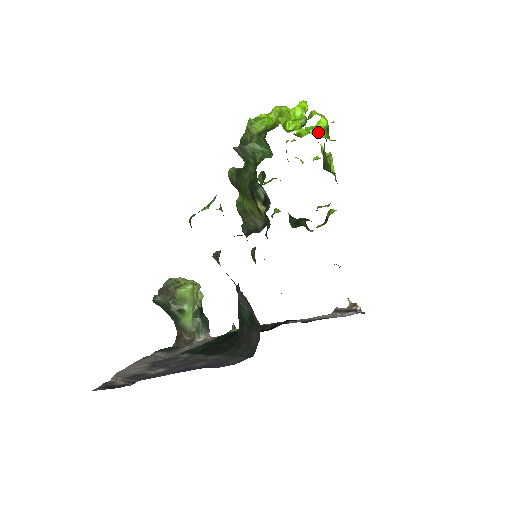
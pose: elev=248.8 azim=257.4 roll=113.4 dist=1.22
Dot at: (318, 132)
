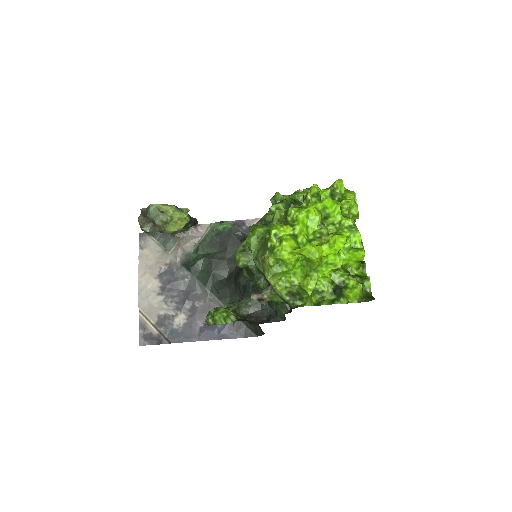
Dot at: (350, 263)
